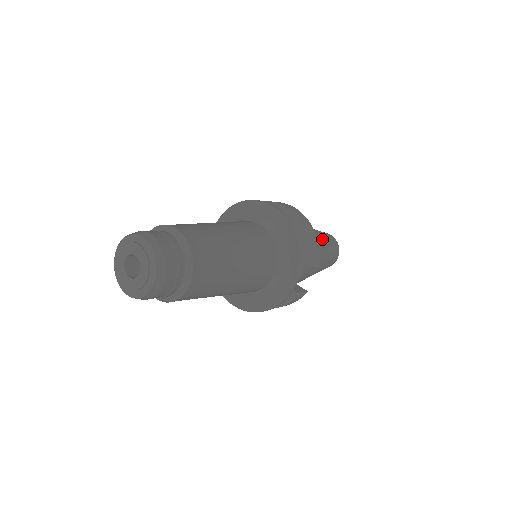
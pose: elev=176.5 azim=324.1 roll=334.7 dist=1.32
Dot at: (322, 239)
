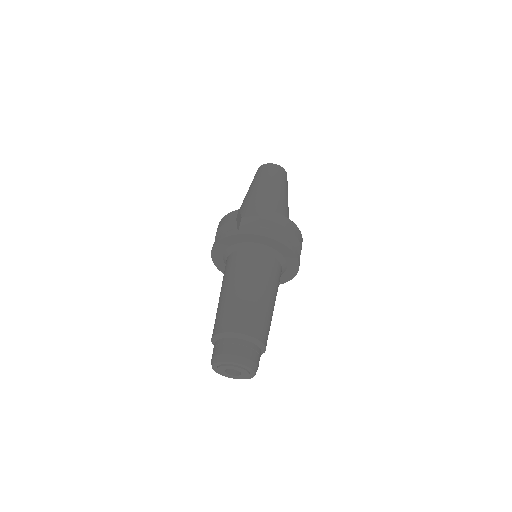
Dot at: occluded
